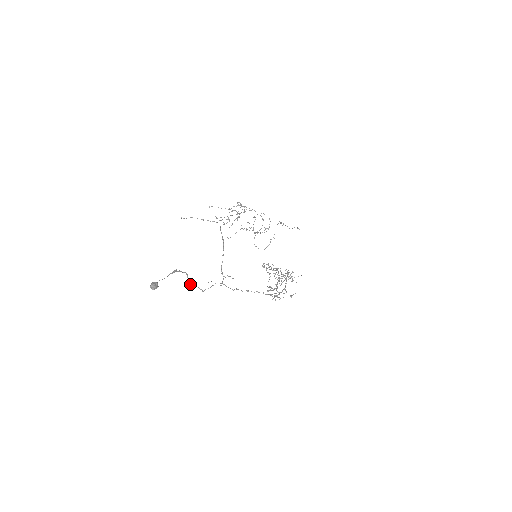
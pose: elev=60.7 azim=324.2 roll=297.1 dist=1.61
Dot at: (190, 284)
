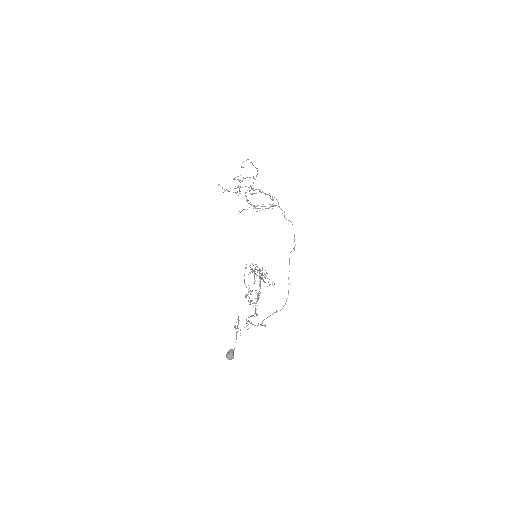
Dot at: (234, 327)
